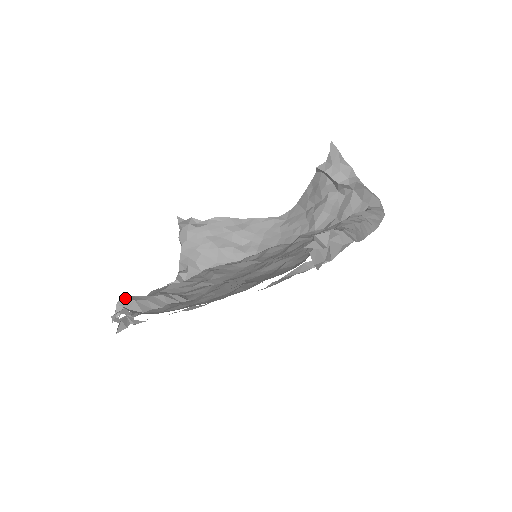
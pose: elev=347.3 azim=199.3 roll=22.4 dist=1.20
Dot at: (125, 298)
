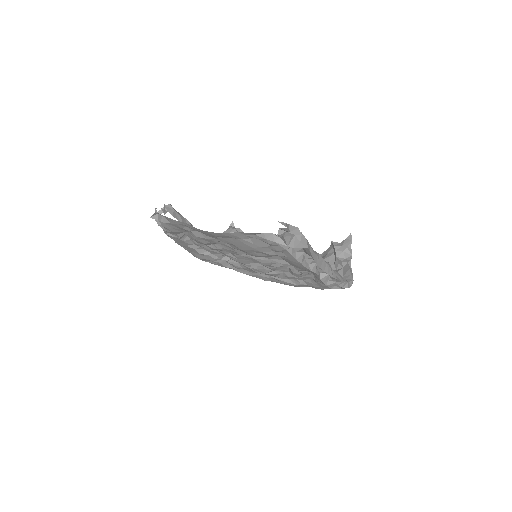
Dot at: (170, 205)
